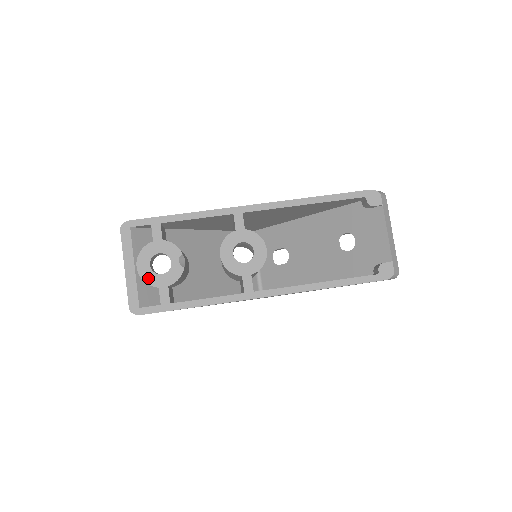
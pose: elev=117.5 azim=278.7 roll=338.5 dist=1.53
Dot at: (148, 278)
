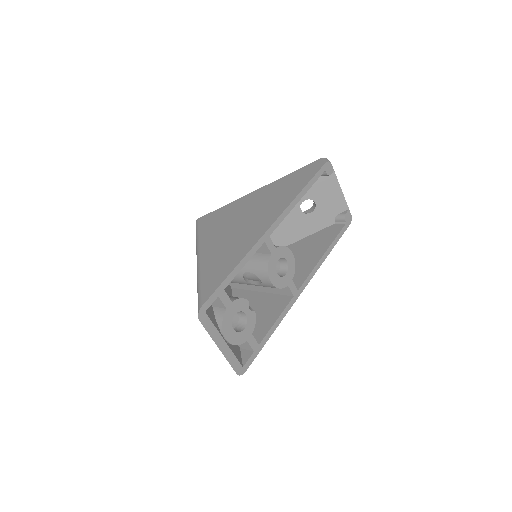
Dot at: (237, 340)
